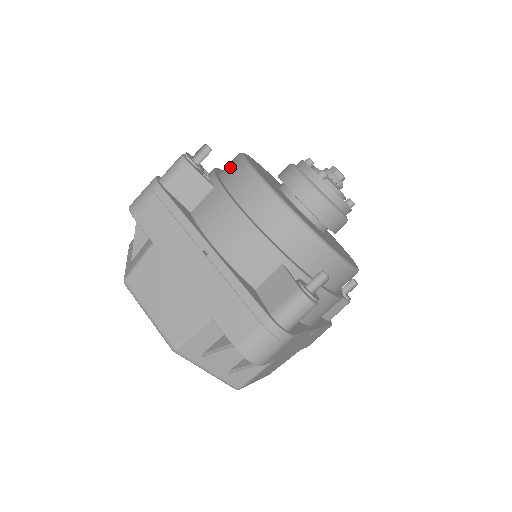
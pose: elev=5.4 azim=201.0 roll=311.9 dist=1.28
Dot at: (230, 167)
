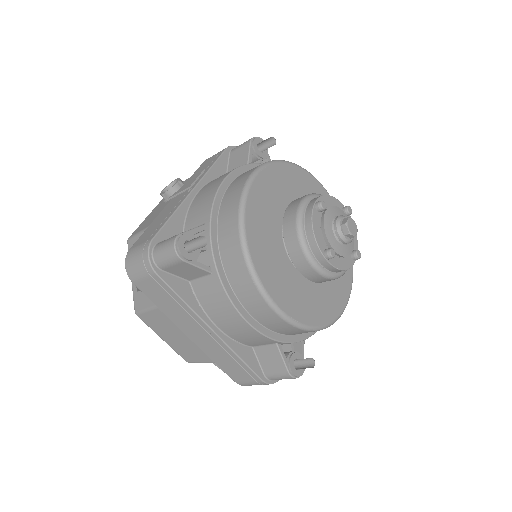
Dot at: (229, 242)
